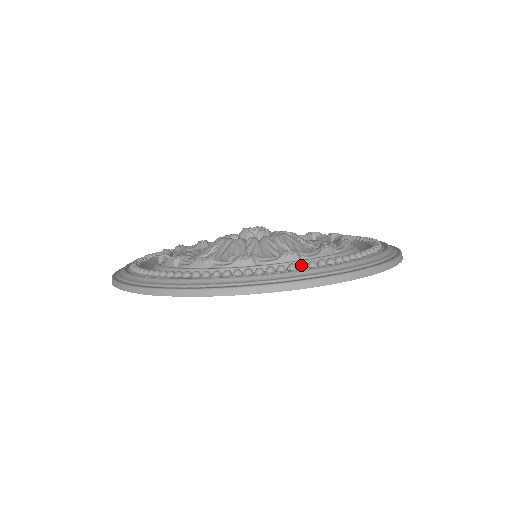
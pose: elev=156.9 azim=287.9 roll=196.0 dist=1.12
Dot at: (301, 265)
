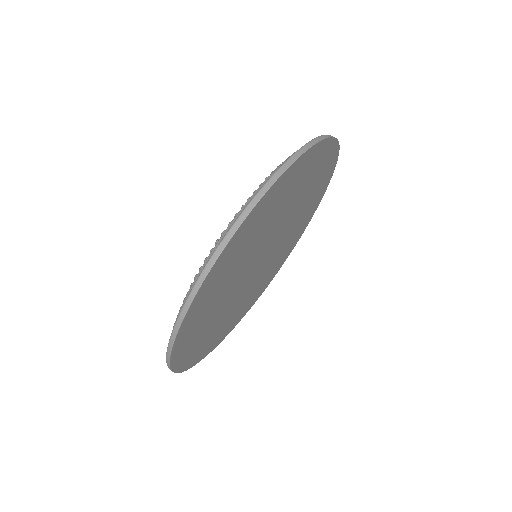
Dot at: occluded
